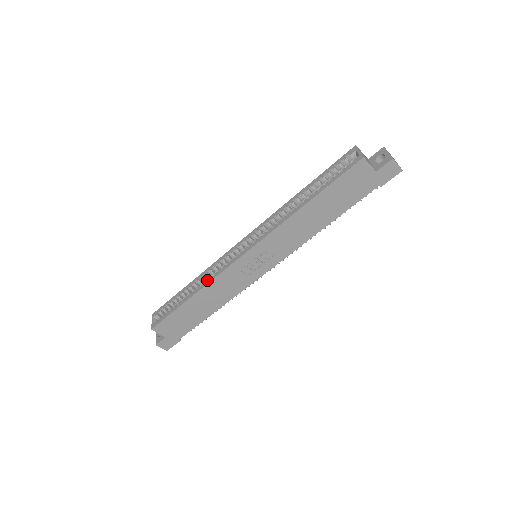
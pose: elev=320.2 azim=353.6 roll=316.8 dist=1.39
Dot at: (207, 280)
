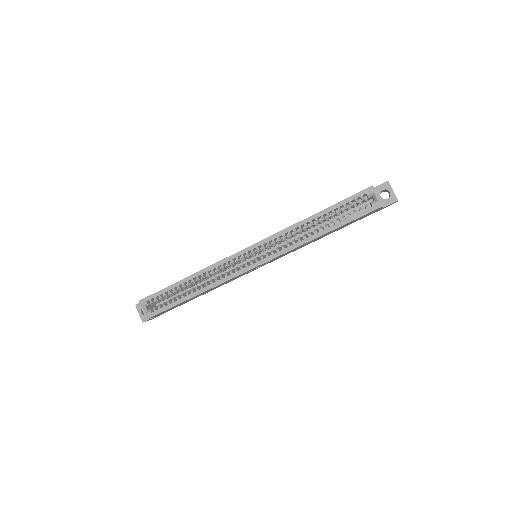
Dot at: (212, 283)
